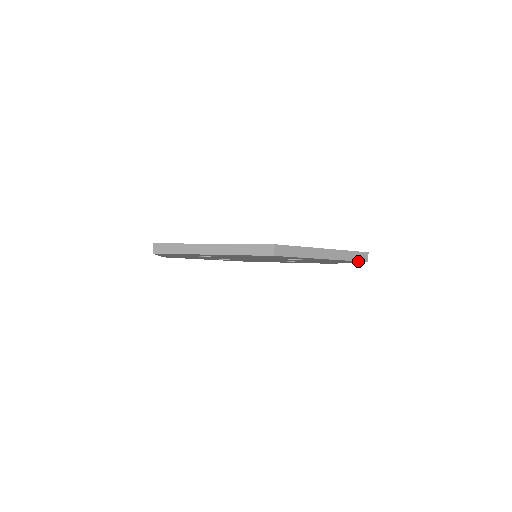
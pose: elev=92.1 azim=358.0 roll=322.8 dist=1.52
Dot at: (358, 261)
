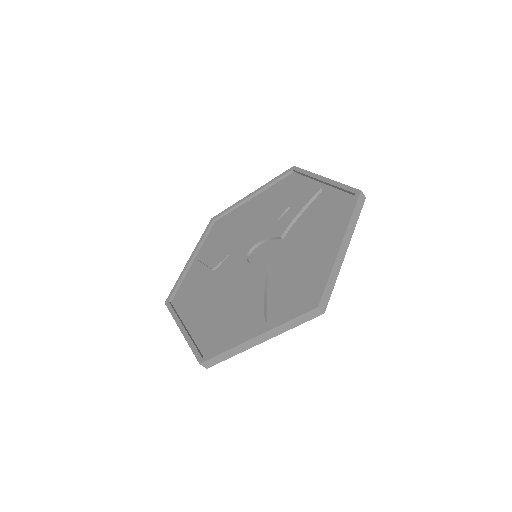
Dot at: (360, 208)
